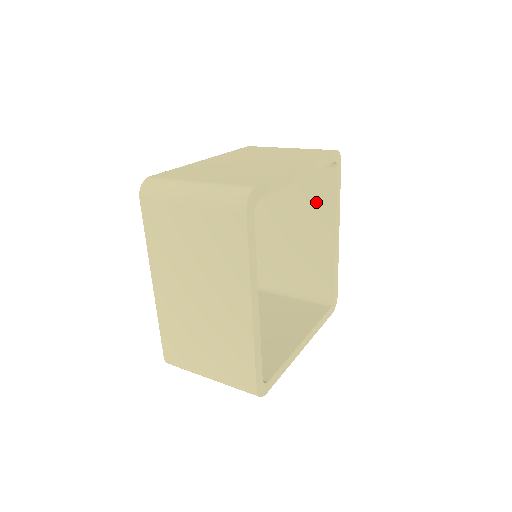
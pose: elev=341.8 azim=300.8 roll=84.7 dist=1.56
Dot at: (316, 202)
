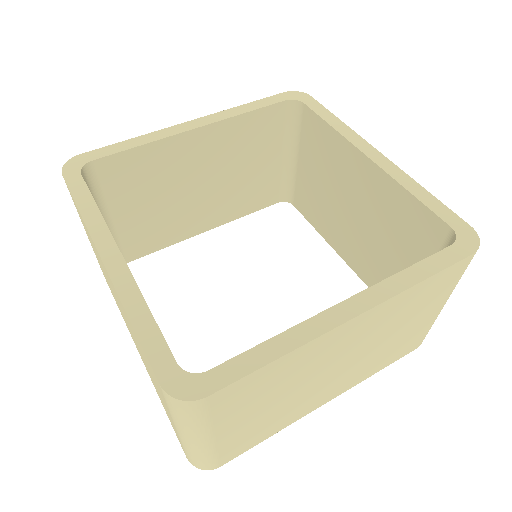
Dot at: (329, 156)
